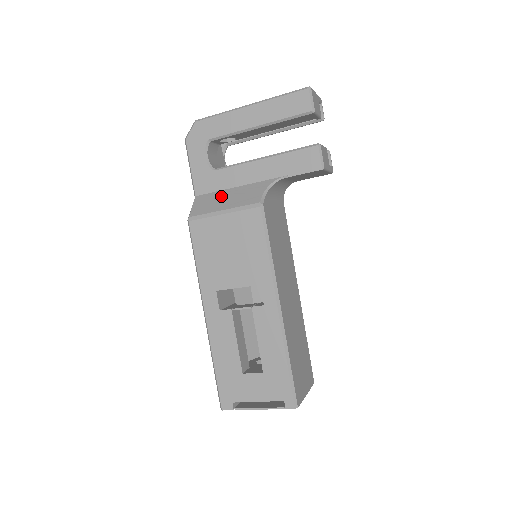
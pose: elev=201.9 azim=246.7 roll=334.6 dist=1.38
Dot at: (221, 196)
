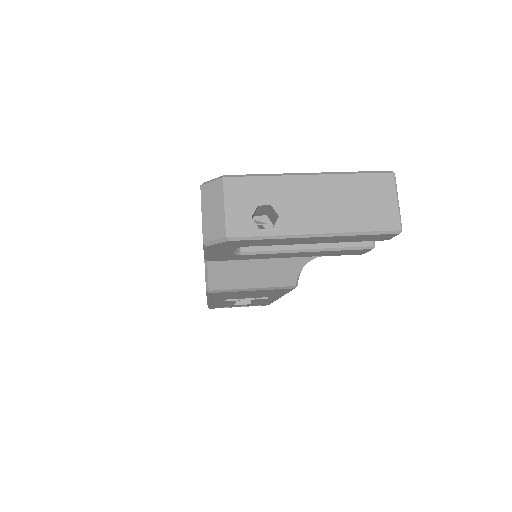
Dot at: (246, 269)
